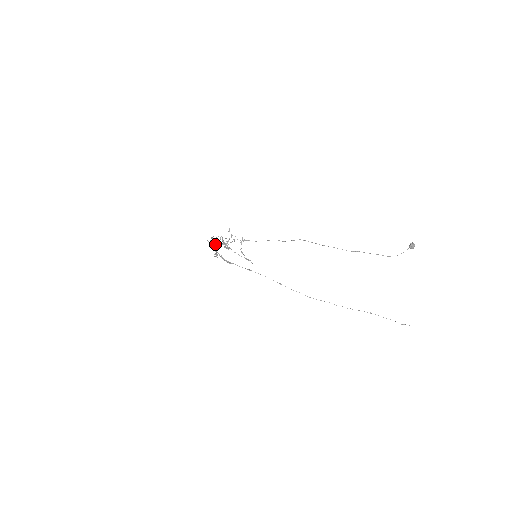
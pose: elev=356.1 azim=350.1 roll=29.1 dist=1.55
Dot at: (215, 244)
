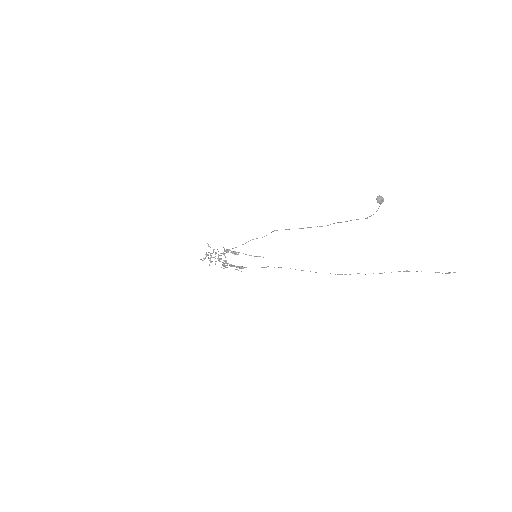
Dot at: occluded
